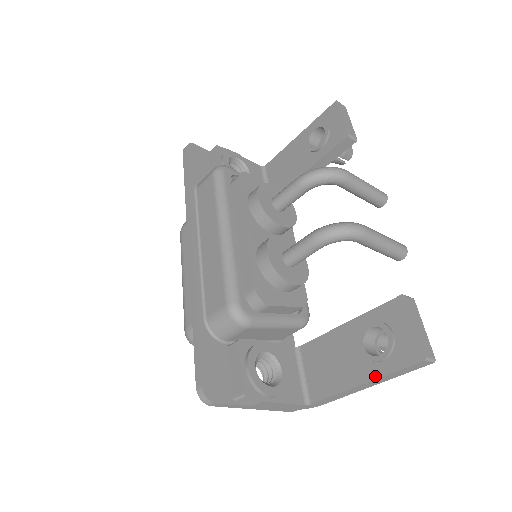
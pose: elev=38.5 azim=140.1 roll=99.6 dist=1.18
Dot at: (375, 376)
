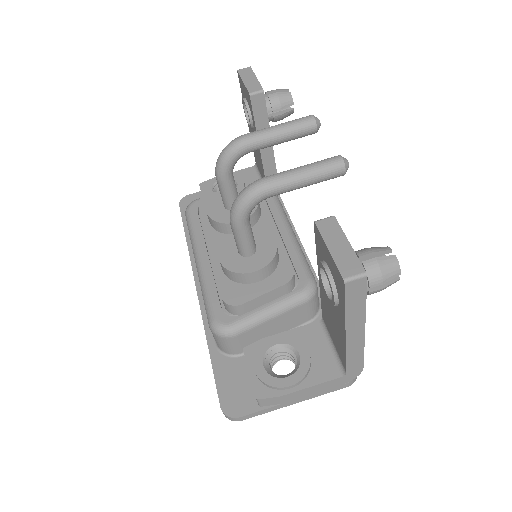
Dot at: (343, 321)
